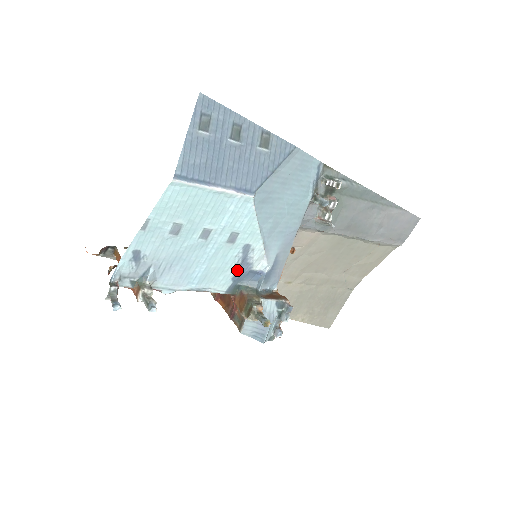
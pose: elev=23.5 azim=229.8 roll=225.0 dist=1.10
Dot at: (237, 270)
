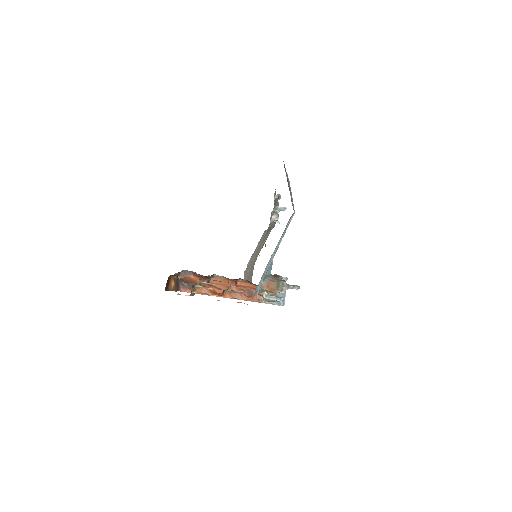
Dot at: (269, 265)
